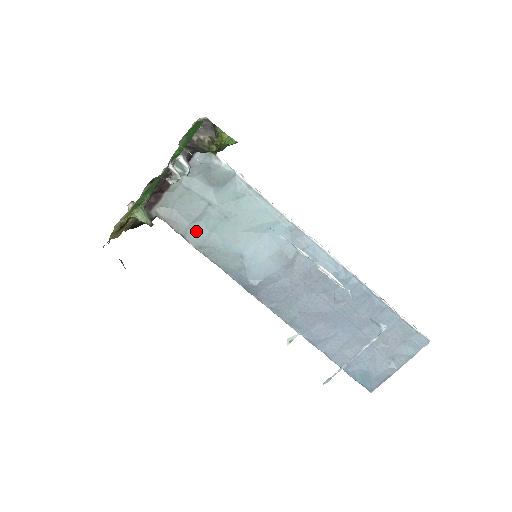
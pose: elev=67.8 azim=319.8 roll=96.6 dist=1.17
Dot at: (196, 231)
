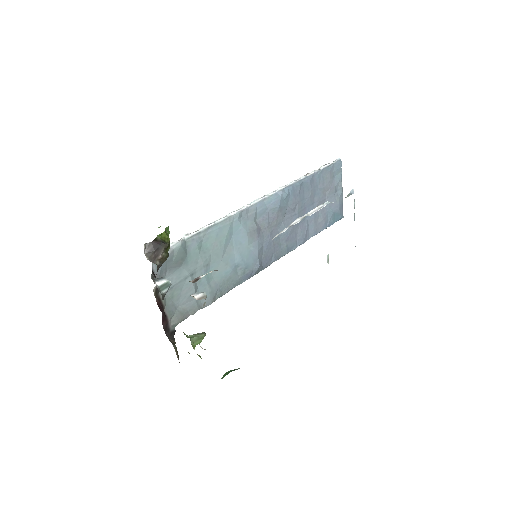
Dot at: occluded
